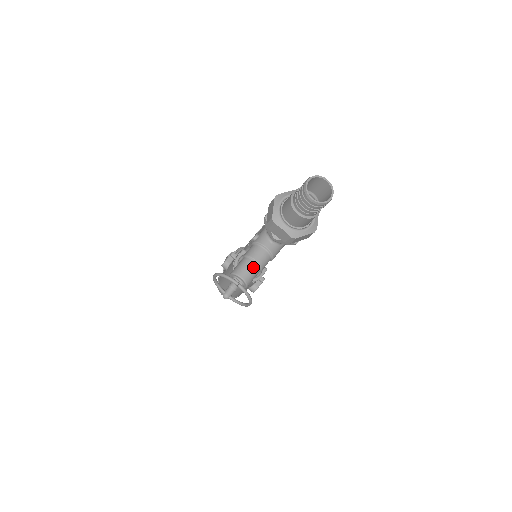
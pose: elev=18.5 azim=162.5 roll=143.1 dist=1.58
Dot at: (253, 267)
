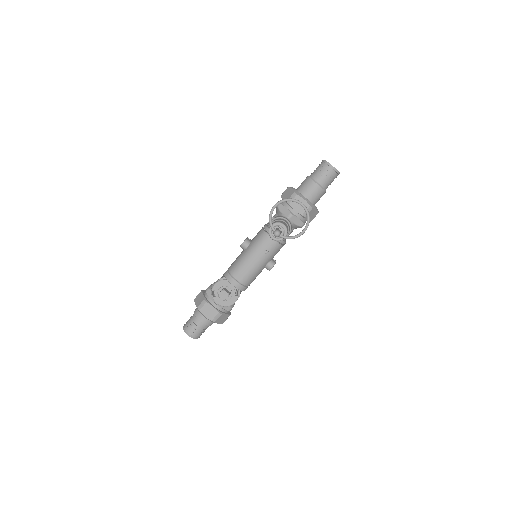
Dot at: (286, 225)
